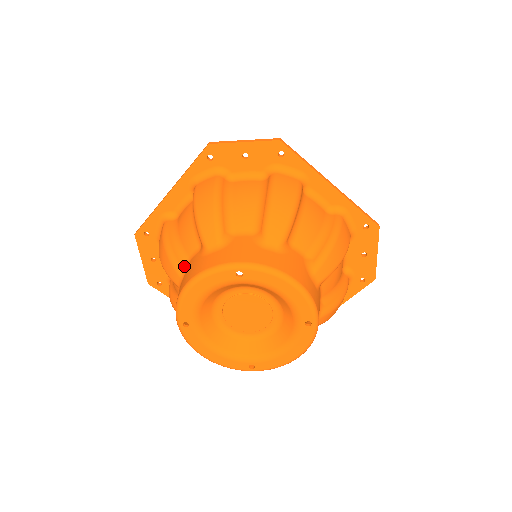
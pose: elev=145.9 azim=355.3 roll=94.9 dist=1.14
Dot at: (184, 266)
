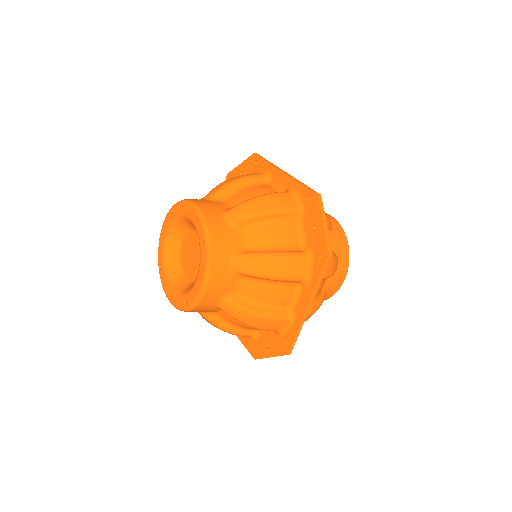
Dot at: occluded
